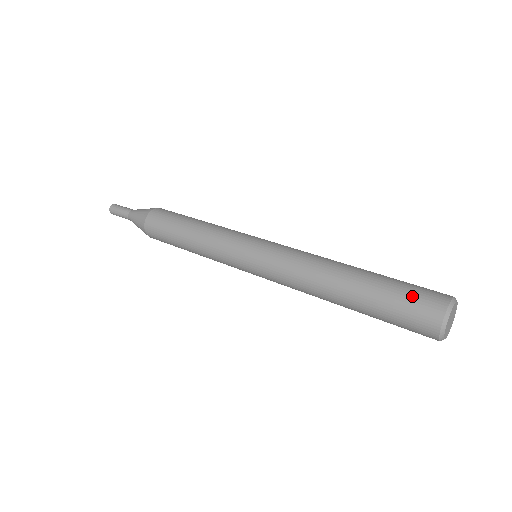
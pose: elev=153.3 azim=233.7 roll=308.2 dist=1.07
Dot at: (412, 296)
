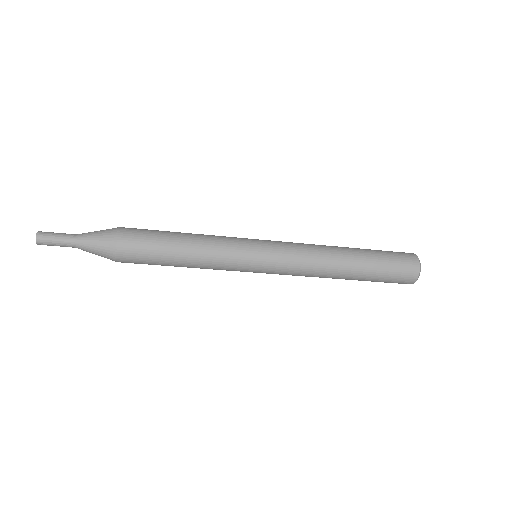
Dot at: (390, 251)
